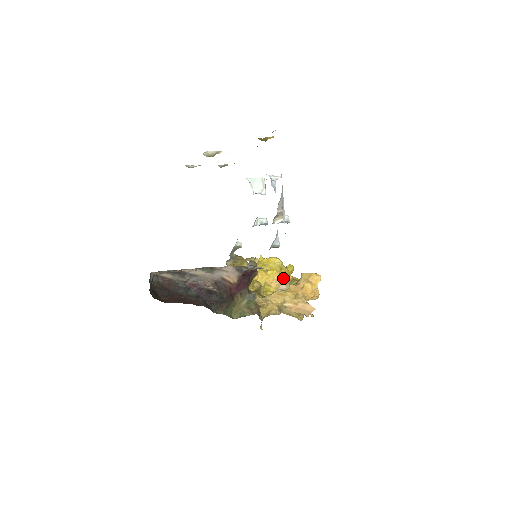
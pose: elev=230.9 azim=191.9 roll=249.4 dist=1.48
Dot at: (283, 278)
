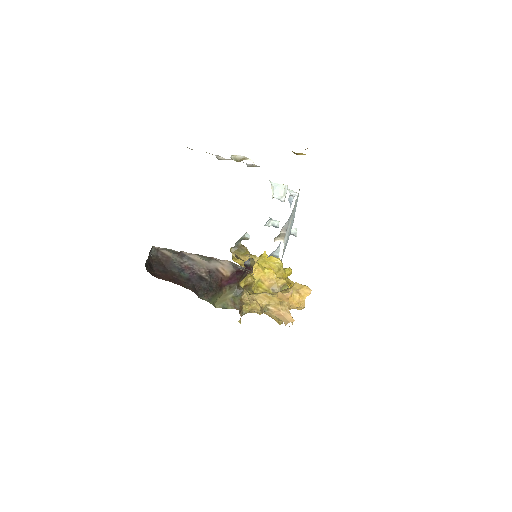
Dot at: (278, 280)
